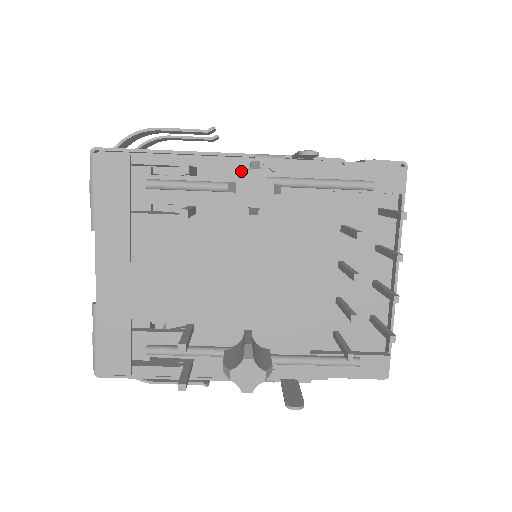
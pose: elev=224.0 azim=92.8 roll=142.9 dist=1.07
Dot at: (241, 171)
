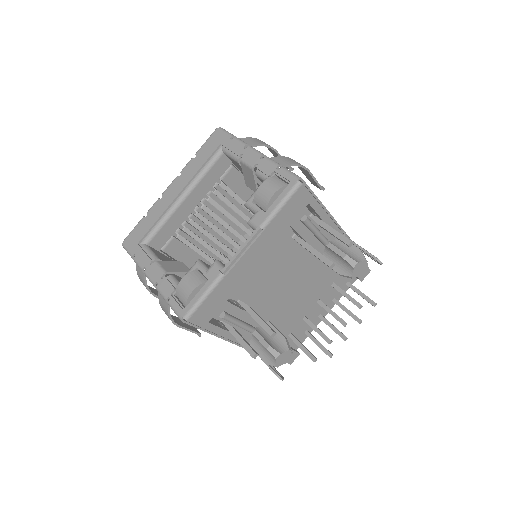
Dot at: occluded
